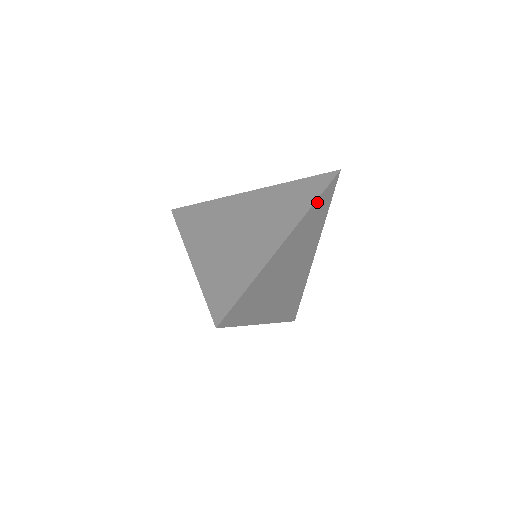
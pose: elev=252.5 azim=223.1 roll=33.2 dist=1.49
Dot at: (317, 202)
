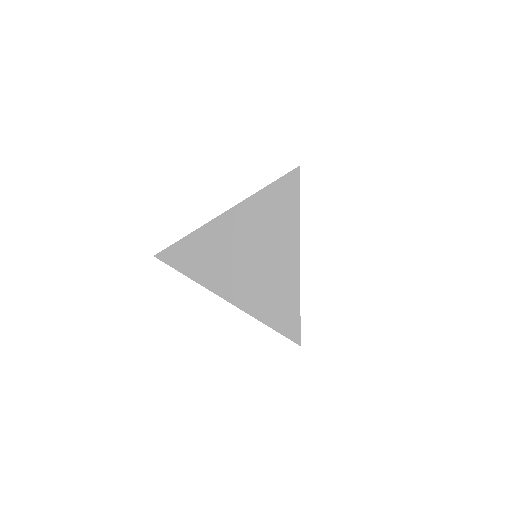
Dot at: (299, 205)
